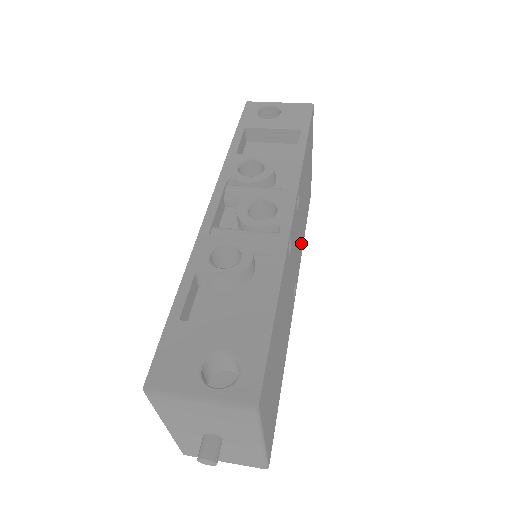
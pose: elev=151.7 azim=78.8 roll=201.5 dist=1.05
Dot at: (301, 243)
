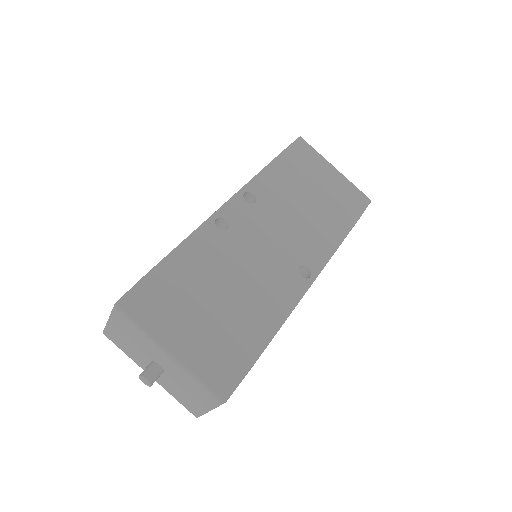
Dot at: (322, 236)
